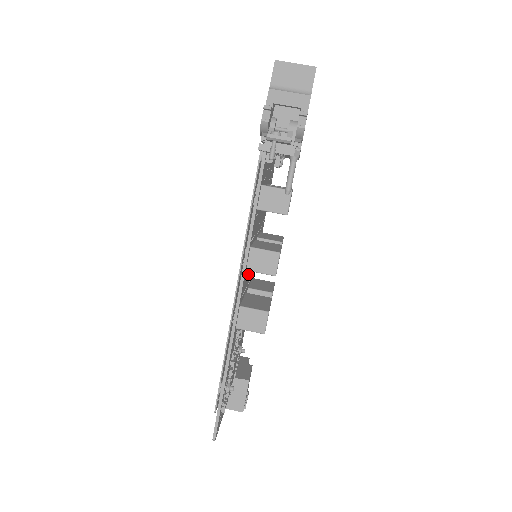
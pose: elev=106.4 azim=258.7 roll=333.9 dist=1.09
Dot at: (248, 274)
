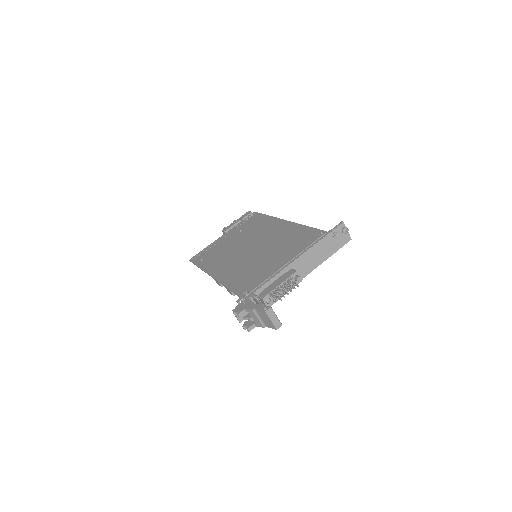
Dot at: occluded
